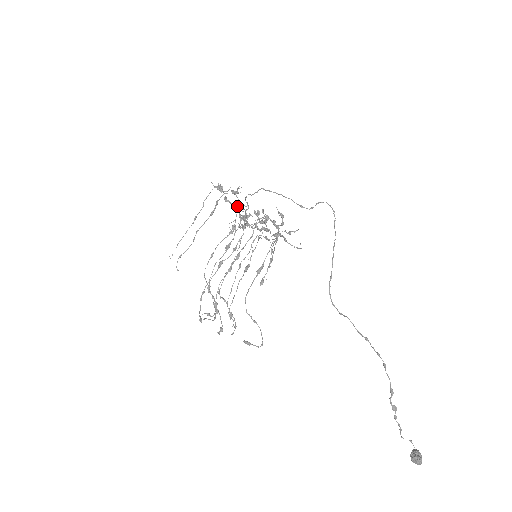
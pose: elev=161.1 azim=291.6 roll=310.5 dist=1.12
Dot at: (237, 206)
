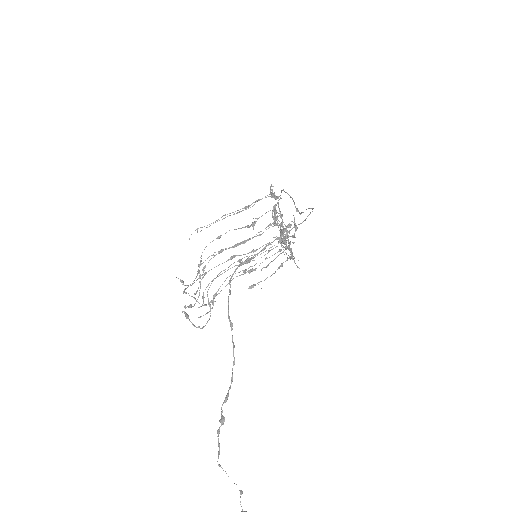
Dot at: (273, 211)
